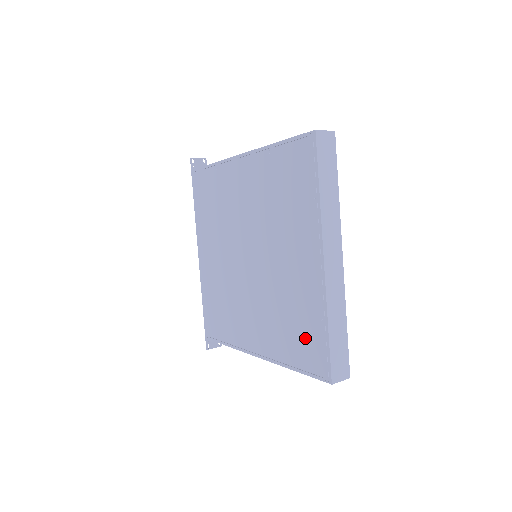
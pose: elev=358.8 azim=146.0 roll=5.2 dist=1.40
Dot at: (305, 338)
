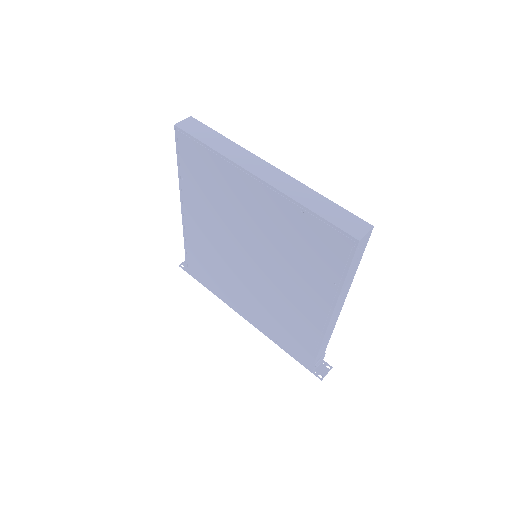
Dot at: (316, 244)
